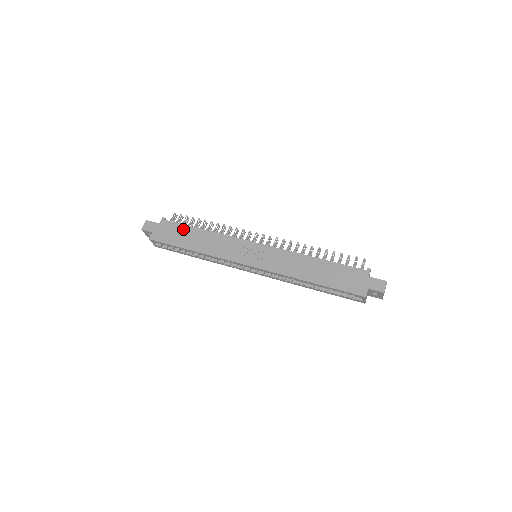
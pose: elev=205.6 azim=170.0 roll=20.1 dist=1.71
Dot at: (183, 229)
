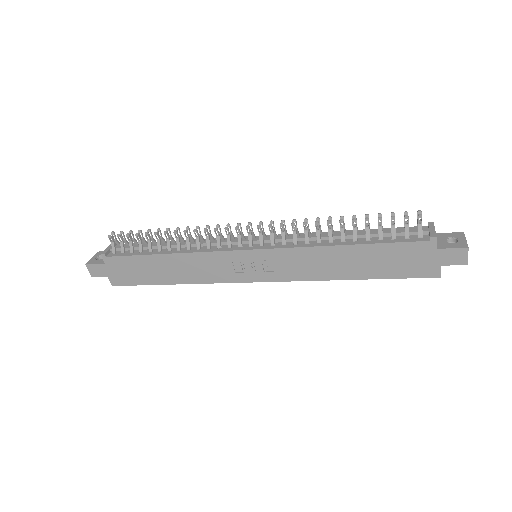
Dot at: (139, 262)
